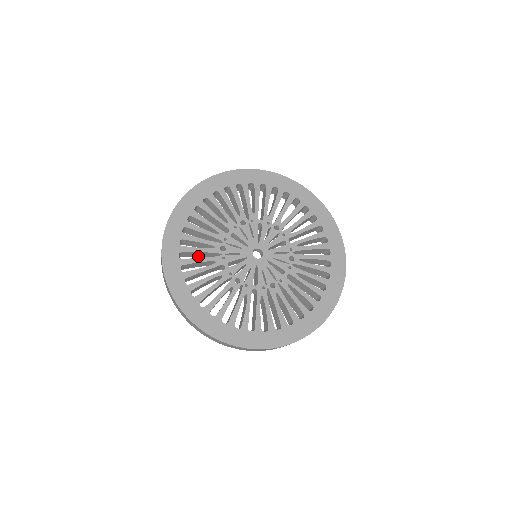
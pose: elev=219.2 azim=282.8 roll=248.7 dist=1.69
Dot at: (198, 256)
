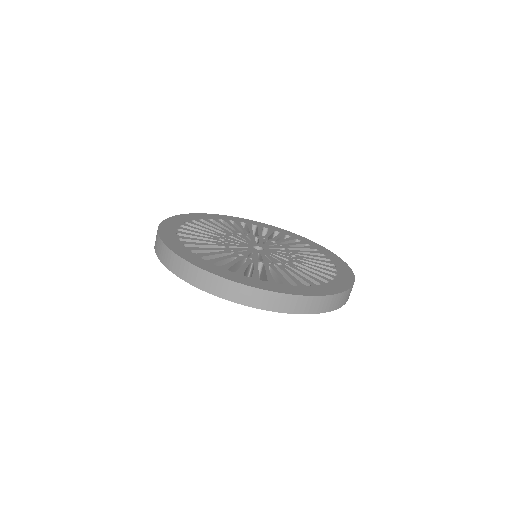
Dot at: occluded
